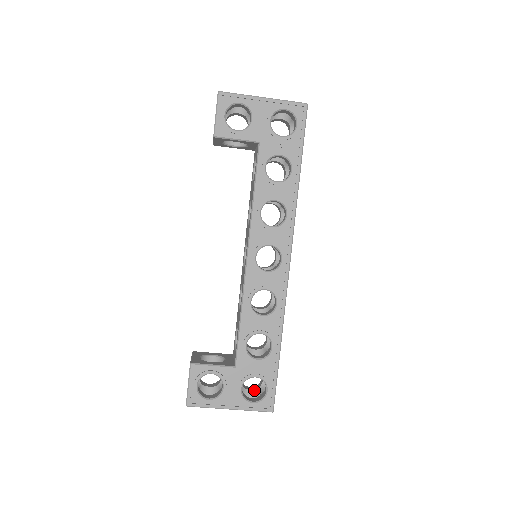
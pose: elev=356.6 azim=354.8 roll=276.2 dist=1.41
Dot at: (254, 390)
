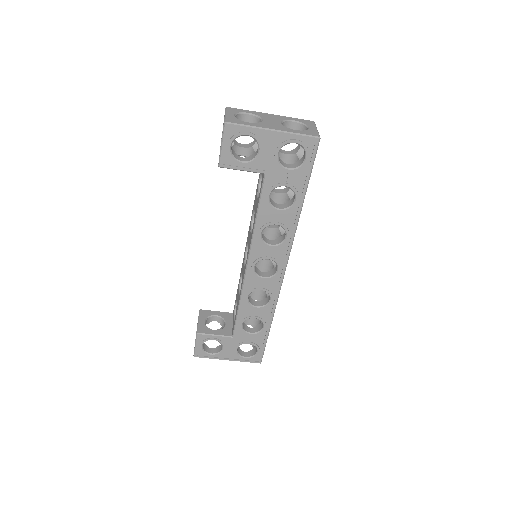
Dot at: occluded
